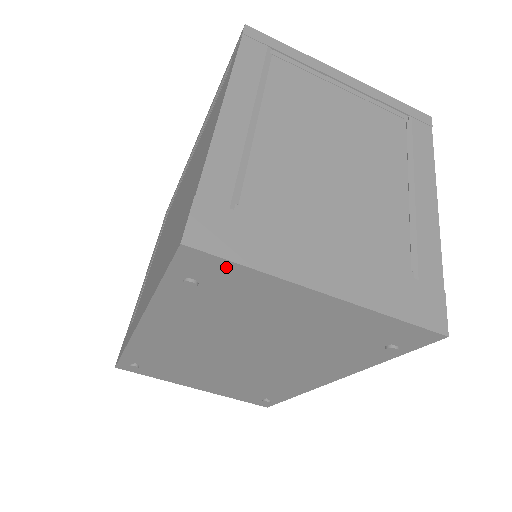
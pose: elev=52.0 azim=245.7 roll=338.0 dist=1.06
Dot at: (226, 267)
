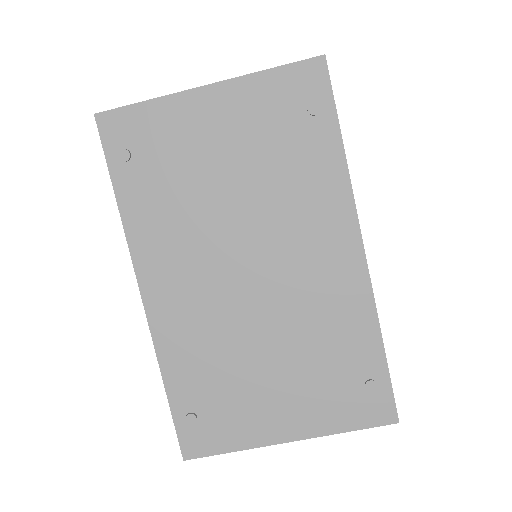
Dot at: (132, 115)
